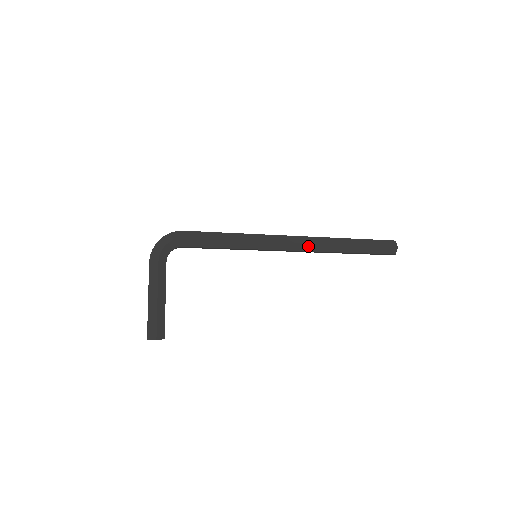
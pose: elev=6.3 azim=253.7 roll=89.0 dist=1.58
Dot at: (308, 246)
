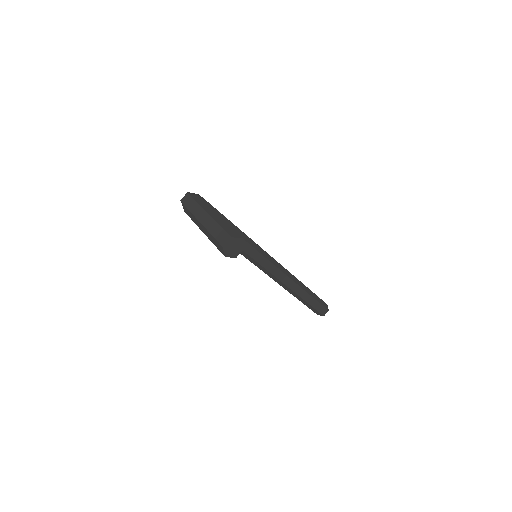
Dot at: (283, 269)
